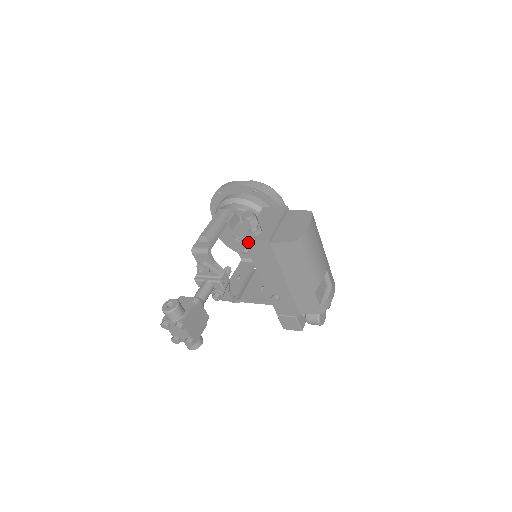
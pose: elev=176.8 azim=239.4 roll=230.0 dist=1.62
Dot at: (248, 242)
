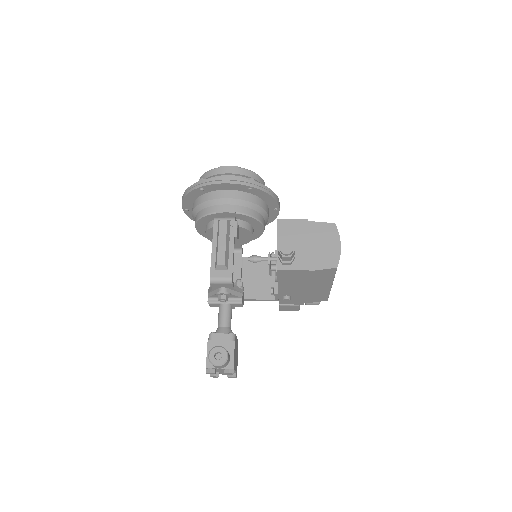
Dot at: (282, 271)
